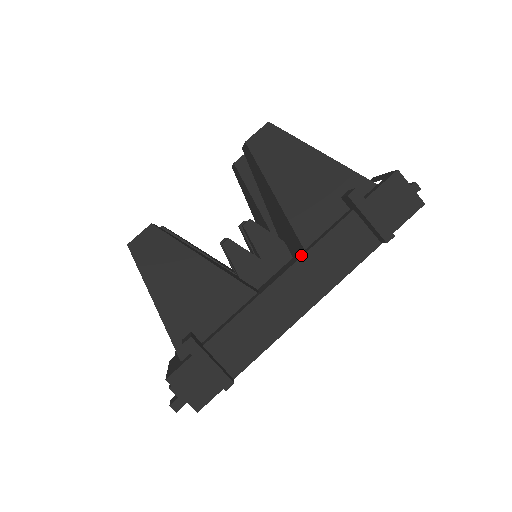
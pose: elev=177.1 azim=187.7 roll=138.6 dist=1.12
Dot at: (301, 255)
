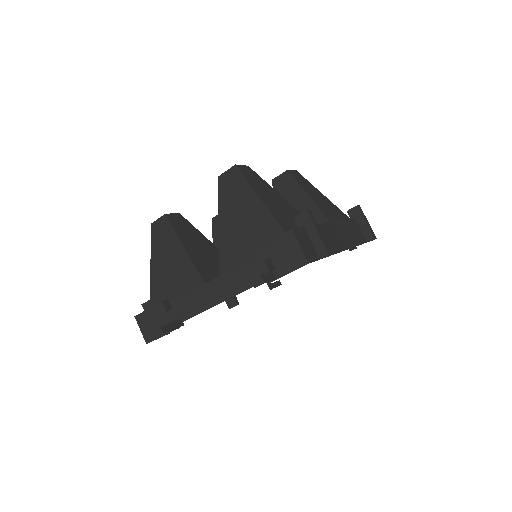
Dot at: occluded
